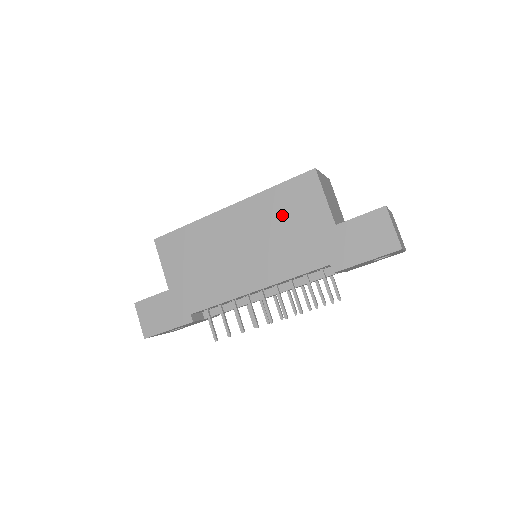
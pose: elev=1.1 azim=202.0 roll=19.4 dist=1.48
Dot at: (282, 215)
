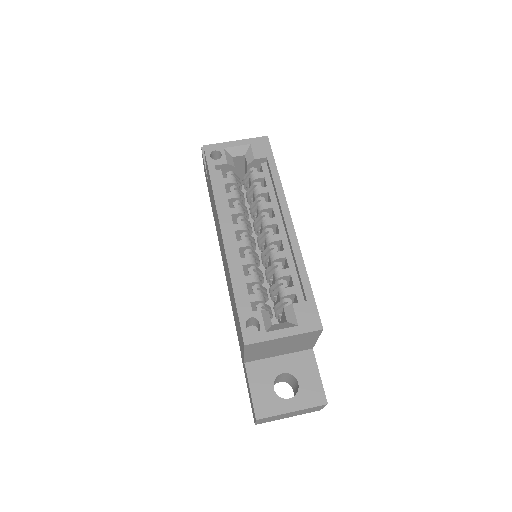
Dot at: occluded
